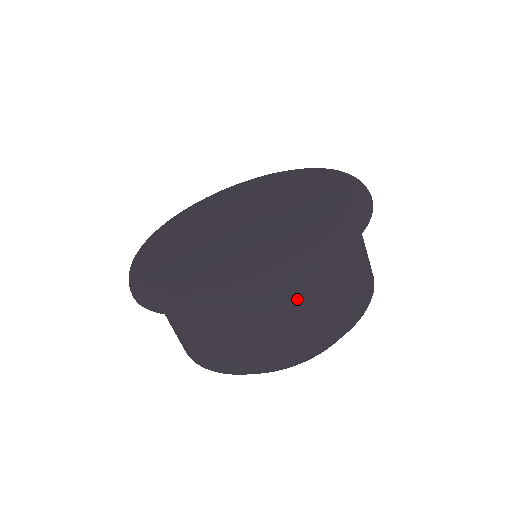
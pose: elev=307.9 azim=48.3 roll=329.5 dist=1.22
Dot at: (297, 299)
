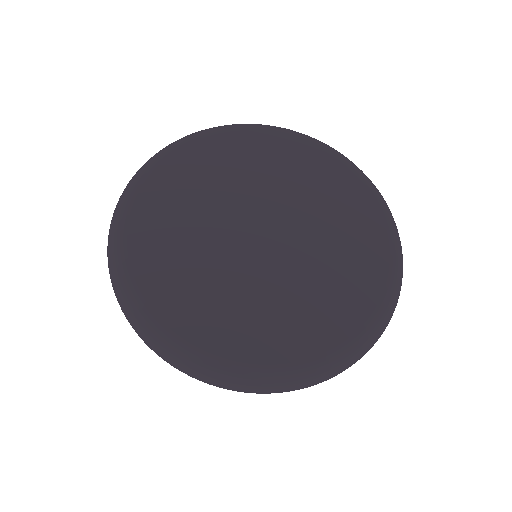
Dot at: occluded
